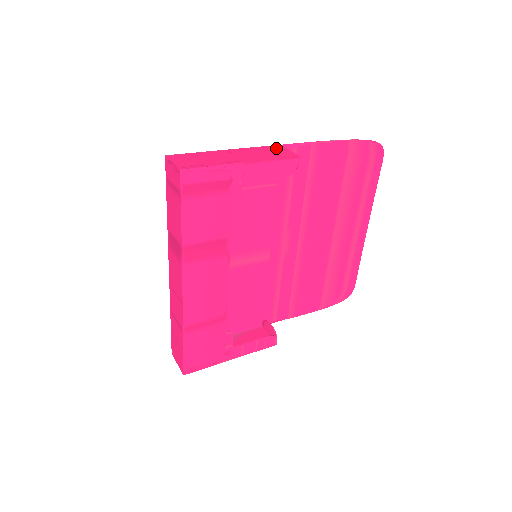
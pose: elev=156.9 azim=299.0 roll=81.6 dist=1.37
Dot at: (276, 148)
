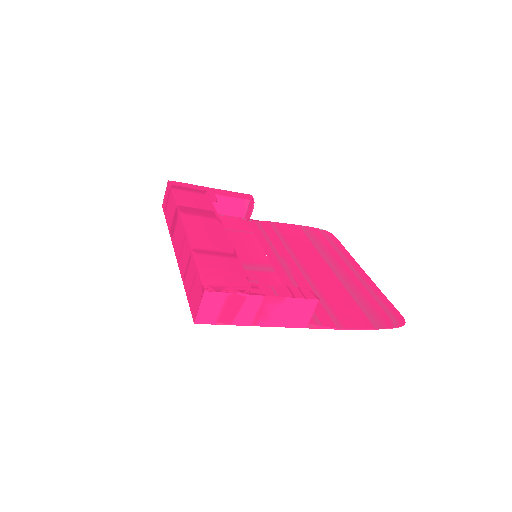
Dot at: (240, 211)
